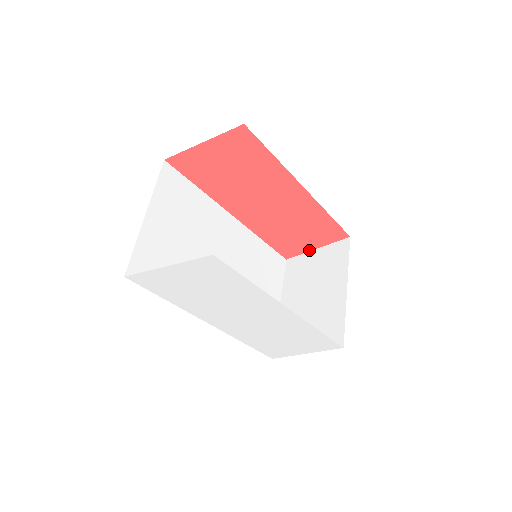
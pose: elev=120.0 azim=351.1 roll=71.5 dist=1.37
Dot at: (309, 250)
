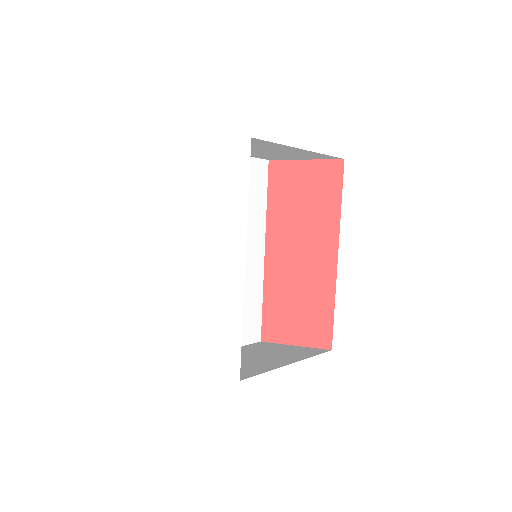
Dot at: (287, 343)
